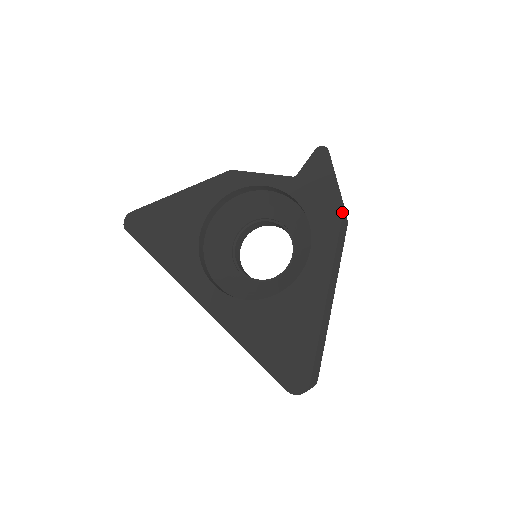
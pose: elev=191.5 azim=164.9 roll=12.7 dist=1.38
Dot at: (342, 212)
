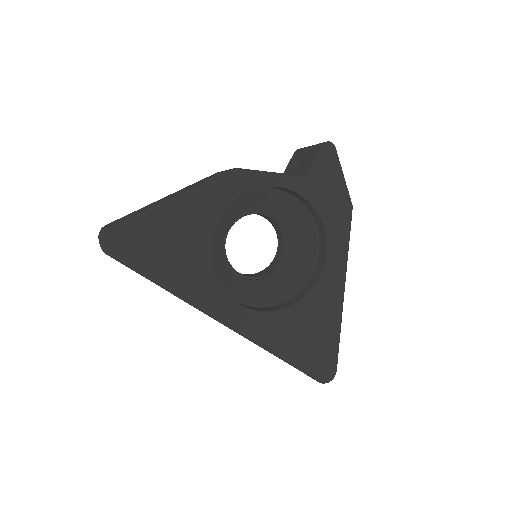
Dot at: (351, 212)
